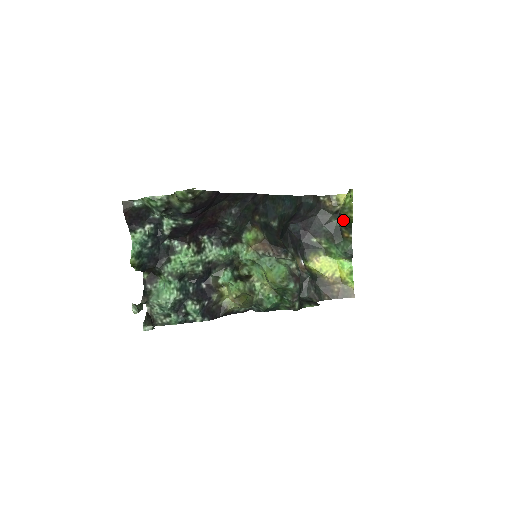
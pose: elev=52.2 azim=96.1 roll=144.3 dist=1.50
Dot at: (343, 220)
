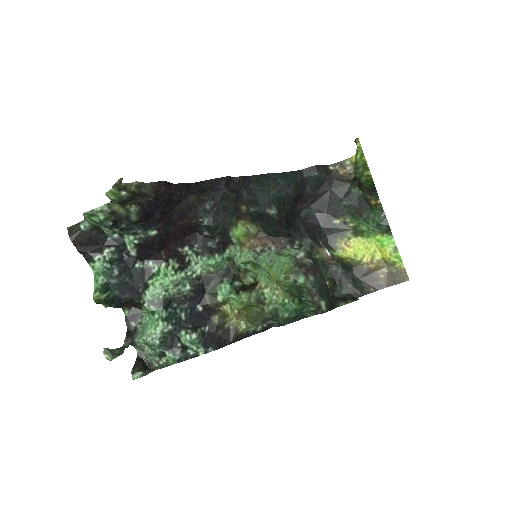
Dot at: (362, 184)
